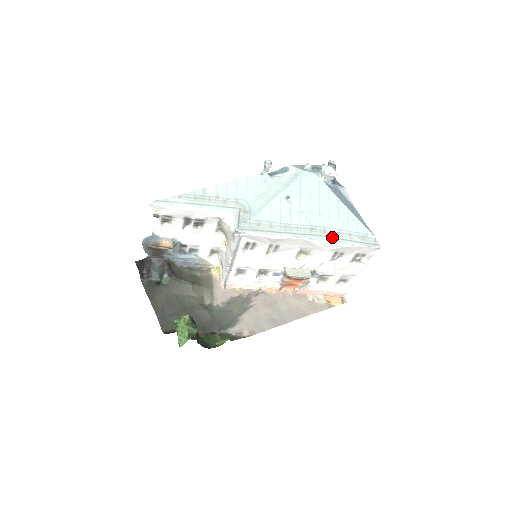
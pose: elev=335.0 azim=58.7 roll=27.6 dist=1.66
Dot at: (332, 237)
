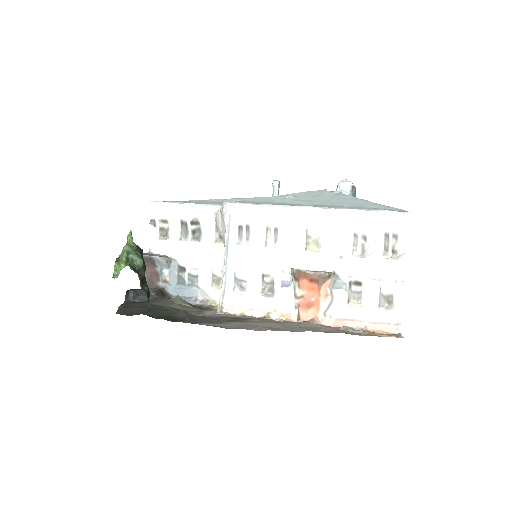
Dot at: (341, 207)
